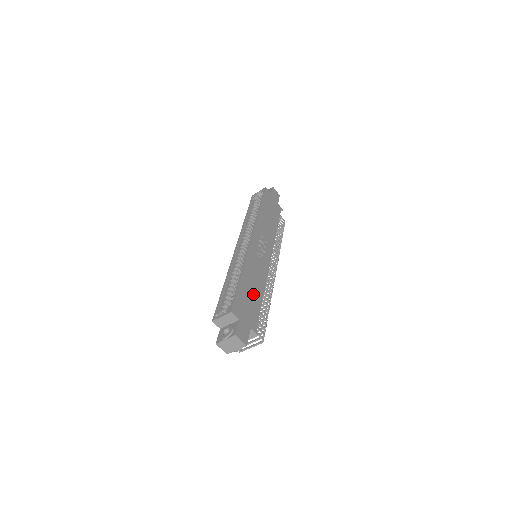
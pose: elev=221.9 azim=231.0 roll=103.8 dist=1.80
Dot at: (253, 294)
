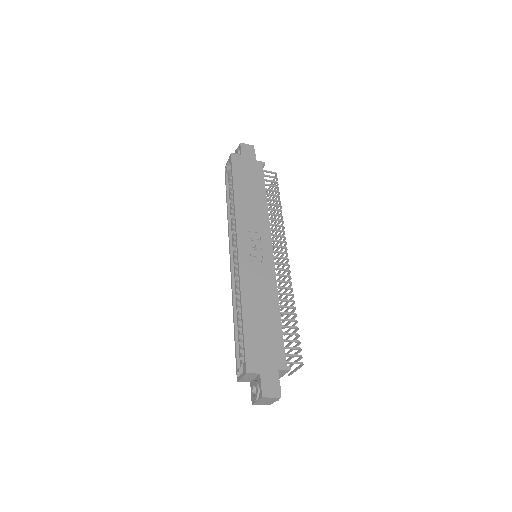
Dot at: (266, 322)
